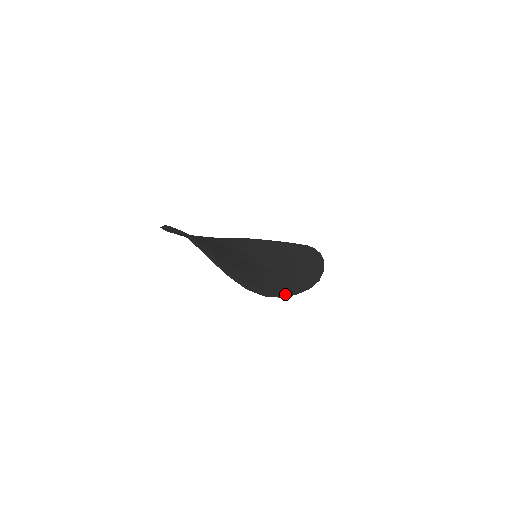
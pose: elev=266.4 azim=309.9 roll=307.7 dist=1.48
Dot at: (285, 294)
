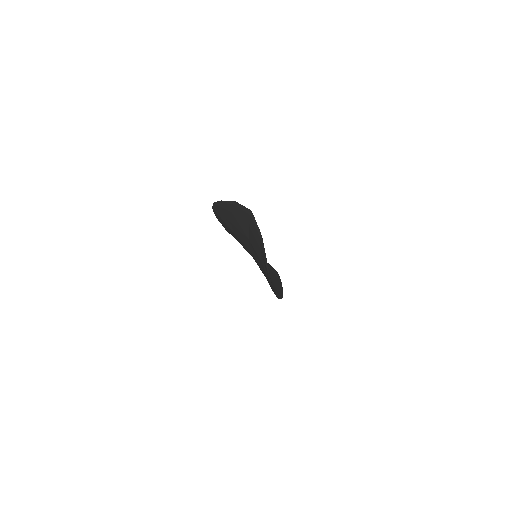
Dot at: (275, 294)
